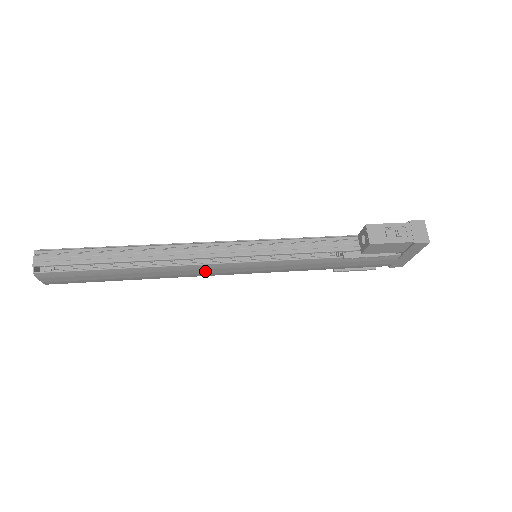
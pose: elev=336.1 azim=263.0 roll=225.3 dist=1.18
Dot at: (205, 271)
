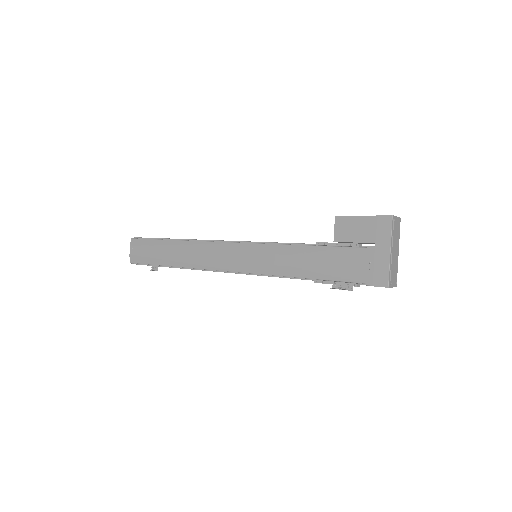
Dot at: (215, 255)
